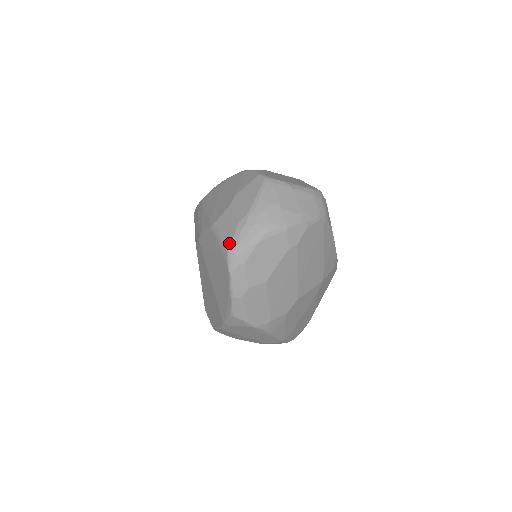
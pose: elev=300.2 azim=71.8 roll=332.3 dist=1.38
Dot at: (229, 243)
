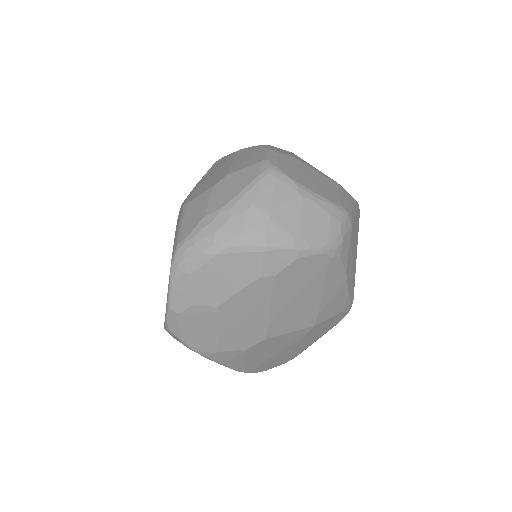
Dot at: (182, 239)
